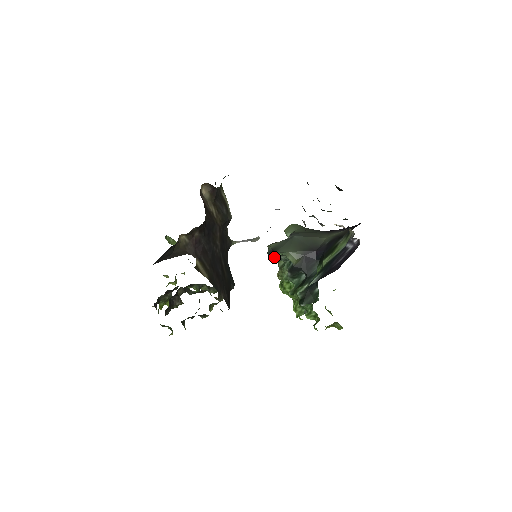
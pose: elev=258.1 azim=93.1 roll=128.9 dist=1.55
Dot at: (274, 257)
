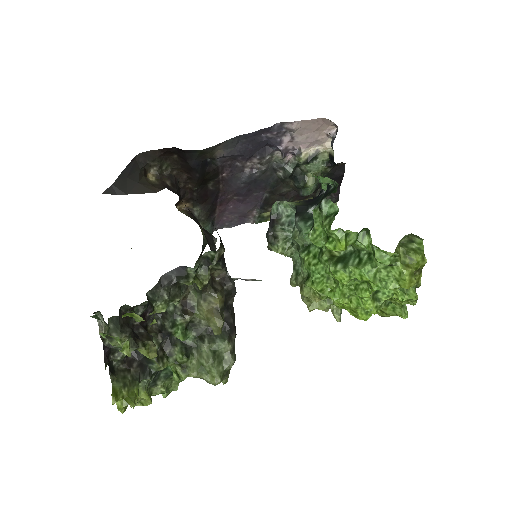
Dot at: (273, 224)
